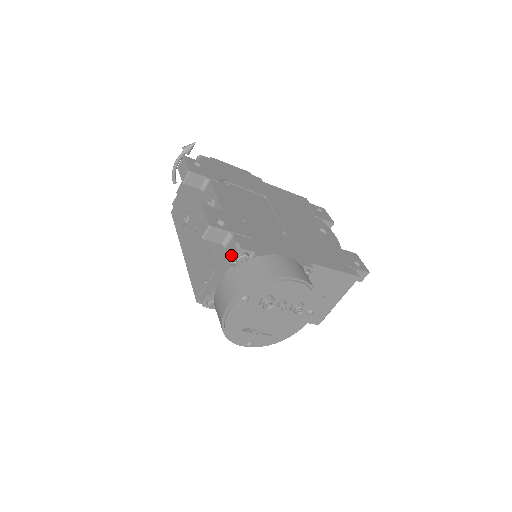
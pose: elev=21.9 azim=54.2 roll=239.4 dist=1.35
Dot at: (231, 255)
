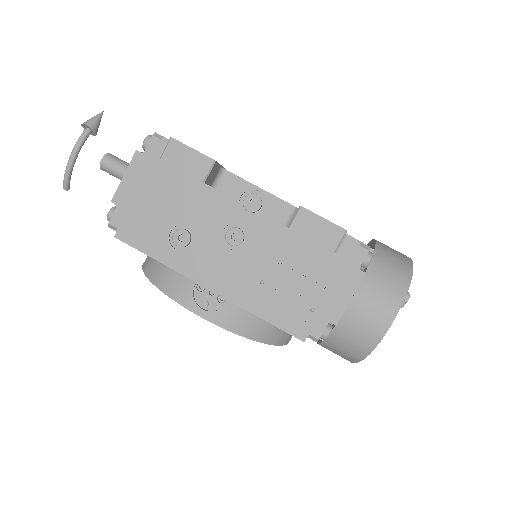
Dot at: (359, 260)
